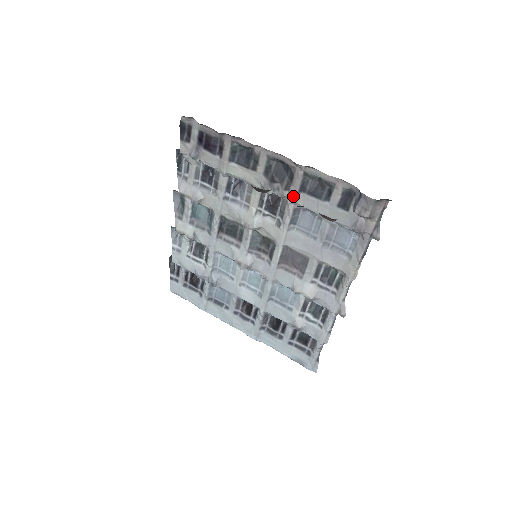
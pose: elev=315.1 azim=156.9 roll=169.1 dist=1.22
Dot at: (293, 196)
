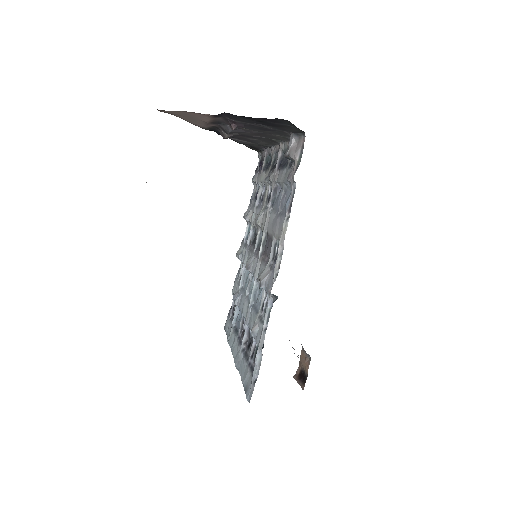
Dot at: (274, 175)
